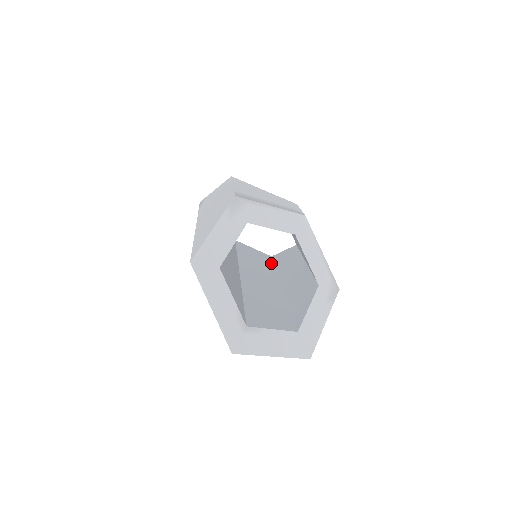
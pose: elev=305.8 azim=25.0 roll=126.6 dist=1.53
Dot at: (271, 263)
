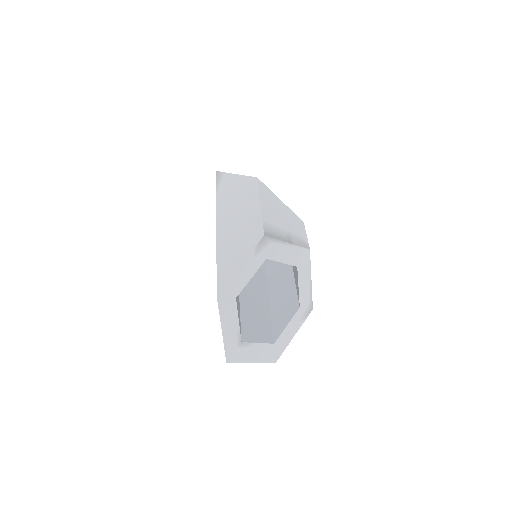
Dot at: occluded
